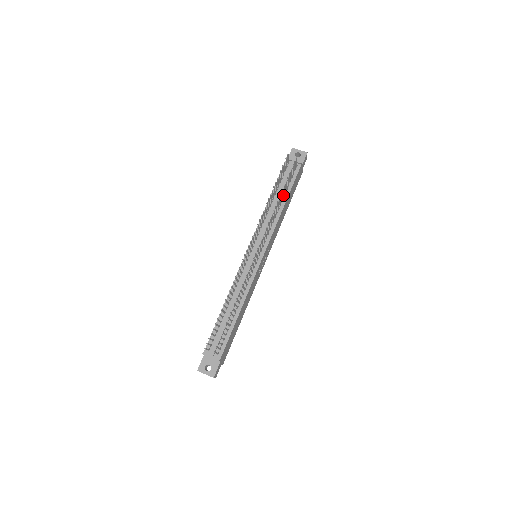
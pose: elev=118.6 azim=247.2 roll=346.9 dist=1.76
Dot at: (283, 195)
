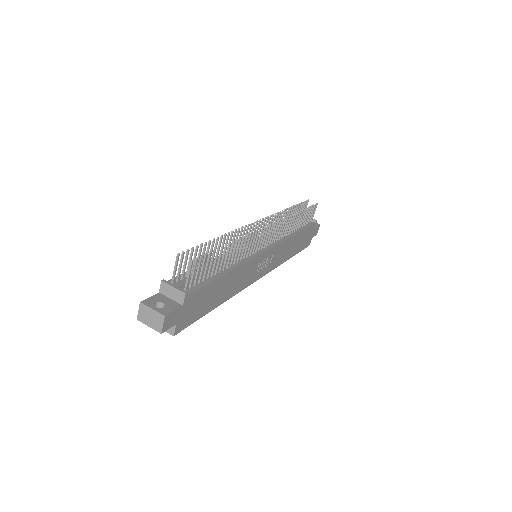
Dot at: (298, 223)
